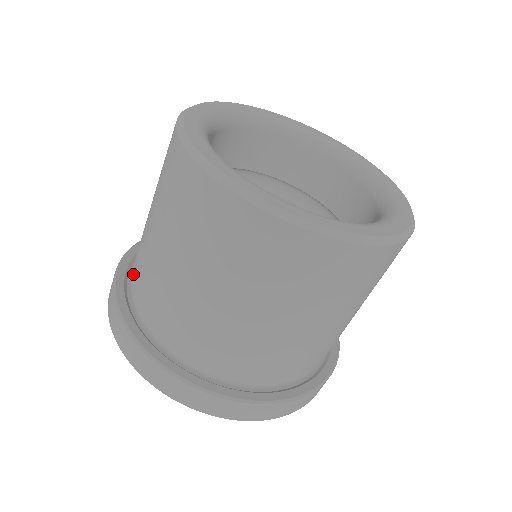
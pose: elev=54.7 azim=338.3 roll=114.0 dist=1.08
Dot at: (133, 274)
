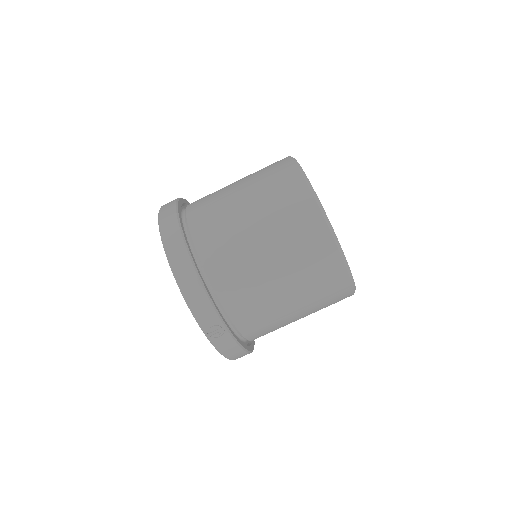
Dot at: occluded
